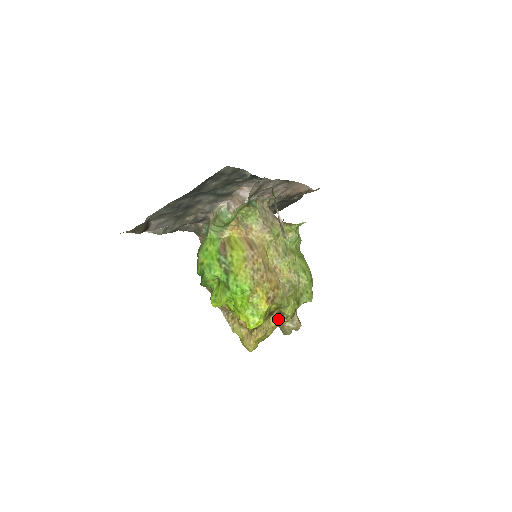
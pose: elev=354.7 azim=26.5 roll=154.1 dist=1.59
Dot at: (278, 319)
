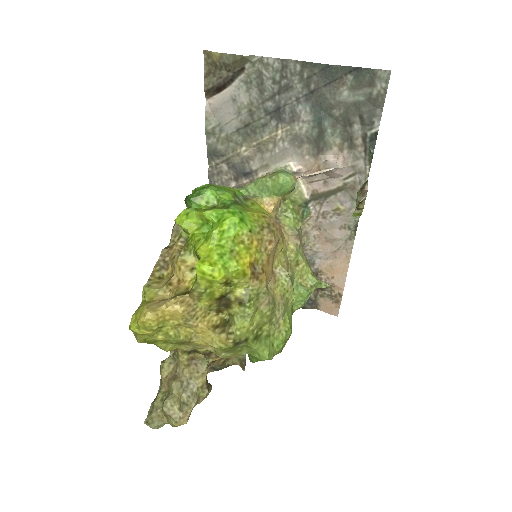
Dot at: (216, 327)
